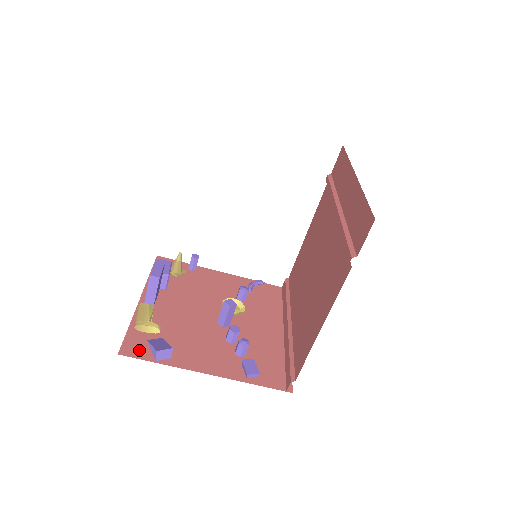
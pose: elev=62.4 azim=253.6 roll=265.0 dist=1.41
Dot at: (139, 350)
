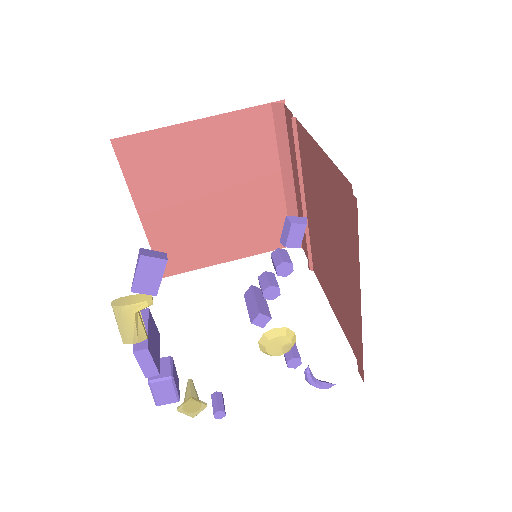
Dot at: occluded
